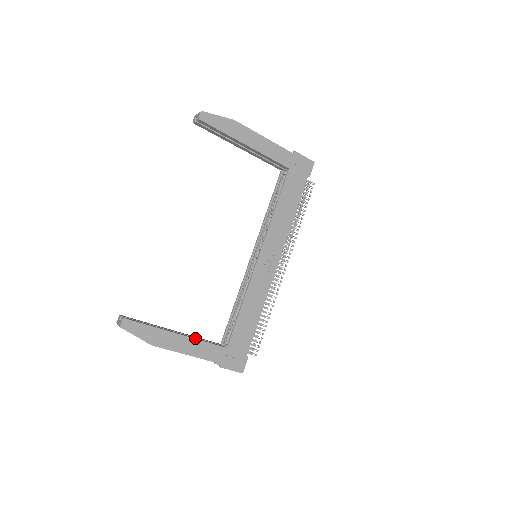
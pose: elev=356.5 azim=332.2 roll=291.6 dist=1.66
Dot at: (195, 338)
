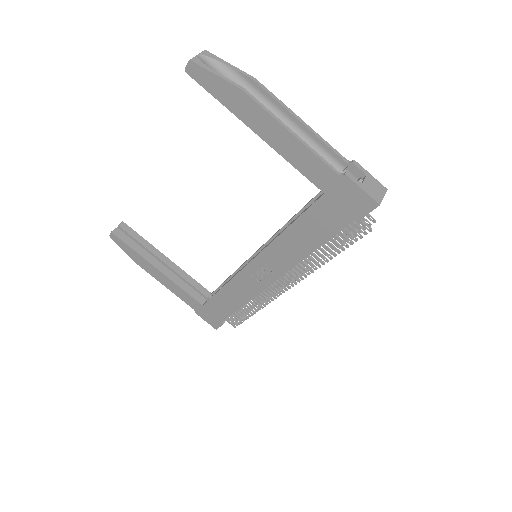
Dot at: (175, 280)
